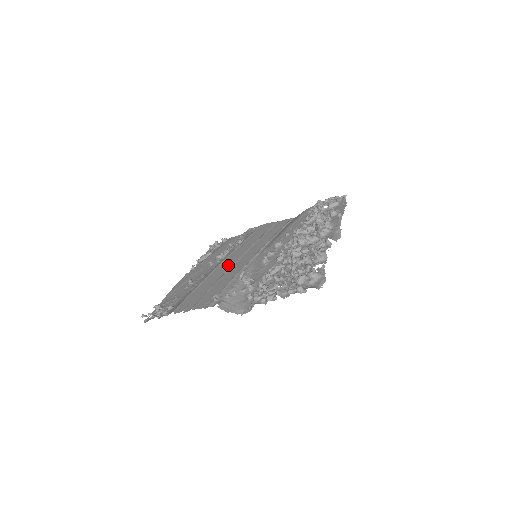
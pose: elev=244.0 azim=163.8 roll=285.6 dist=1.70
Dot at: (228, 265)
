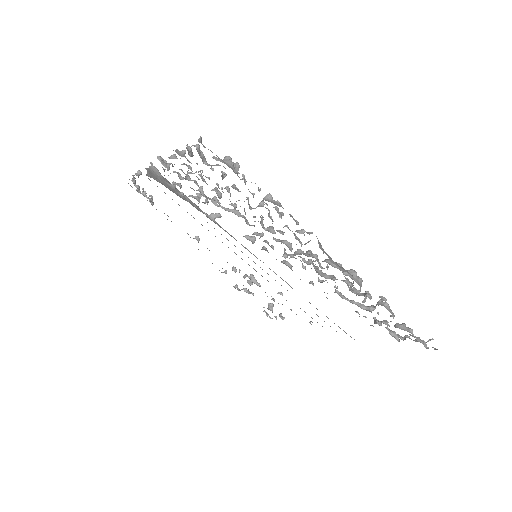
Dot at: occluded
